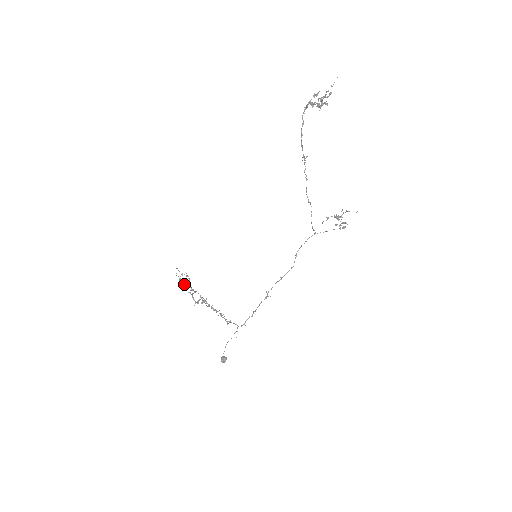
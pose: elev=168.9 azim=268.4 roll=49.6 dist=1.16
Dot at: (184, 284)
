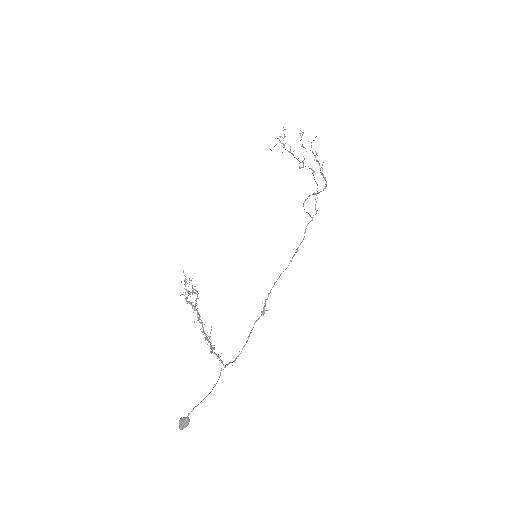
Dot at: (185, 281)
